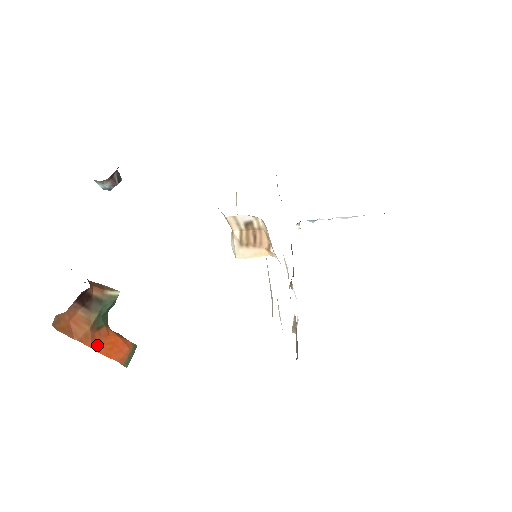
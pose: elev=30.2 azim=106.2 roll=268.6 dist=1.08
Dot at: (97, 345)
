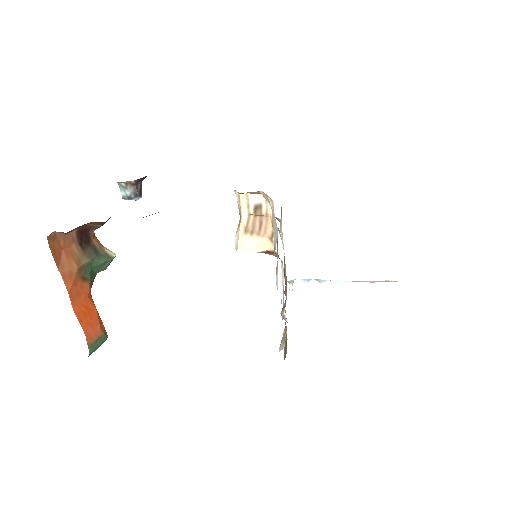
Dot at: (74, 297)
